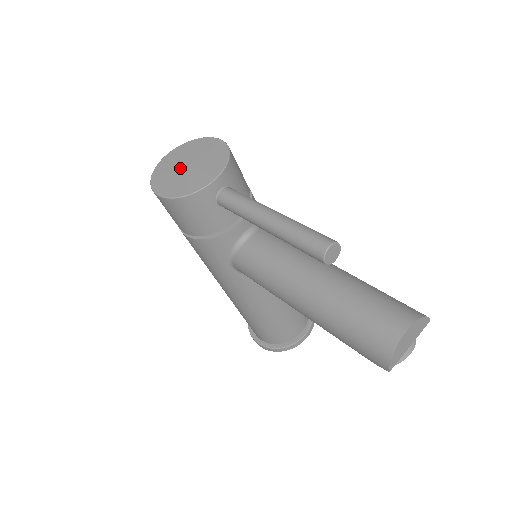
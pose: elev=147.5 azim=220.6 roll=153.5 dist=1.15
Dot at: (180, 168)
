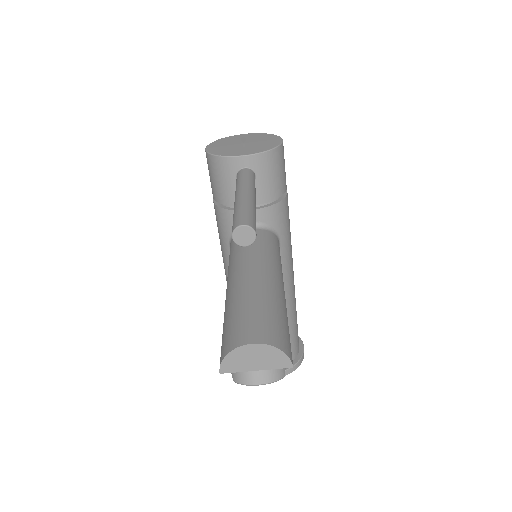
Dot at: (238, 142)
